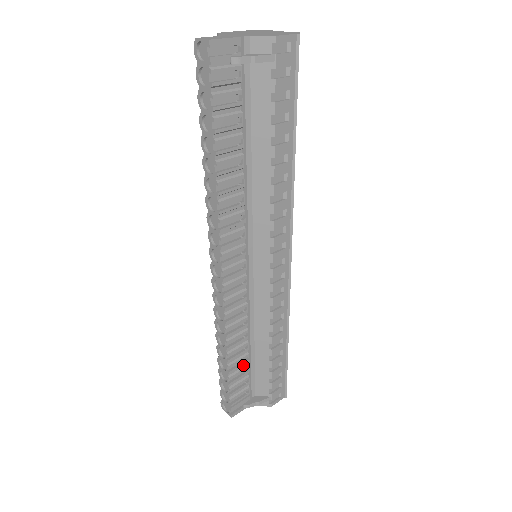
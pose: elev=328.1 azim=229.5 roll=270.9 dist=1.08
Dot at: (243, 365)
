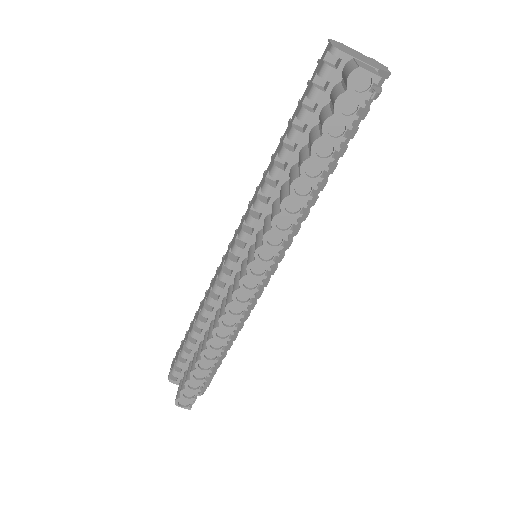
Dot at: occluded
